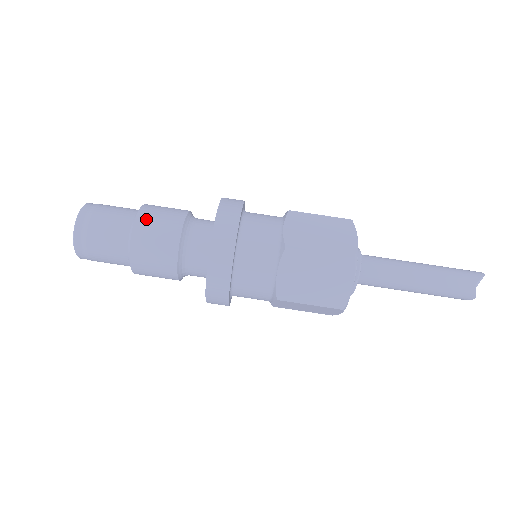
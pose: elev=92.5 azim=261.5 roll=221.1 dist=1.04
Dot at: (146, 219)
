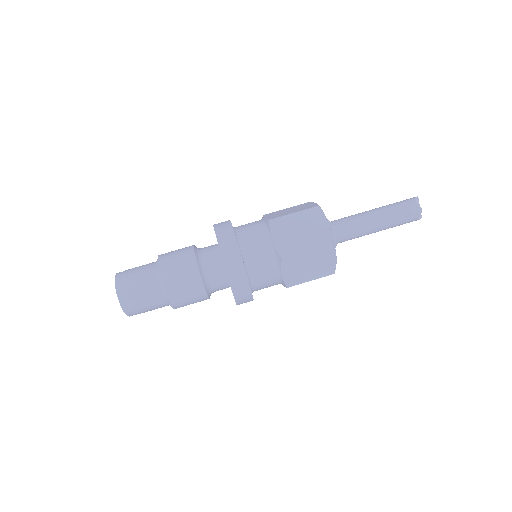
Dot at: (166, 255)
